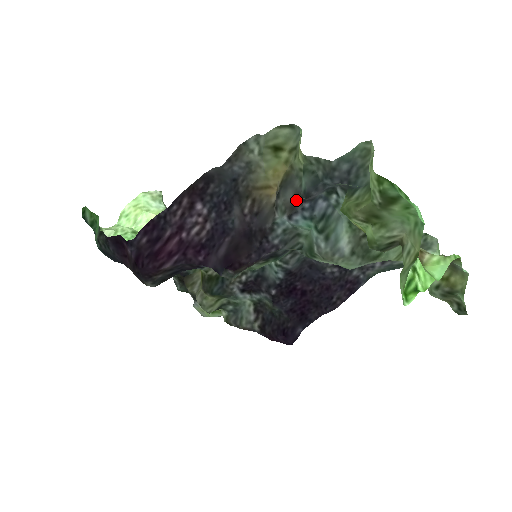
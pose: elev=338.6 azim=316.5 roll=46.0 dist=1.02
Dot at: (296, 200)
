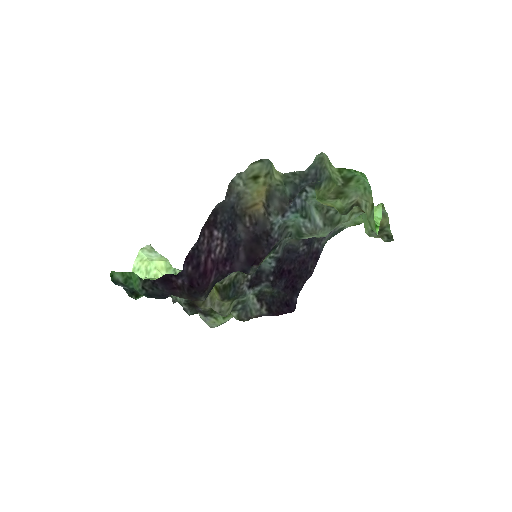
Dot at: (283, 204)
